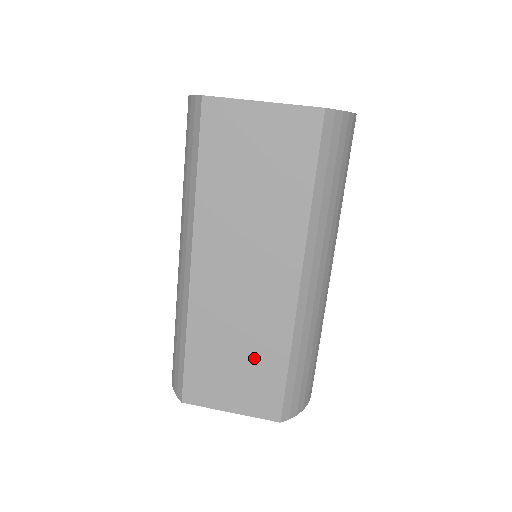
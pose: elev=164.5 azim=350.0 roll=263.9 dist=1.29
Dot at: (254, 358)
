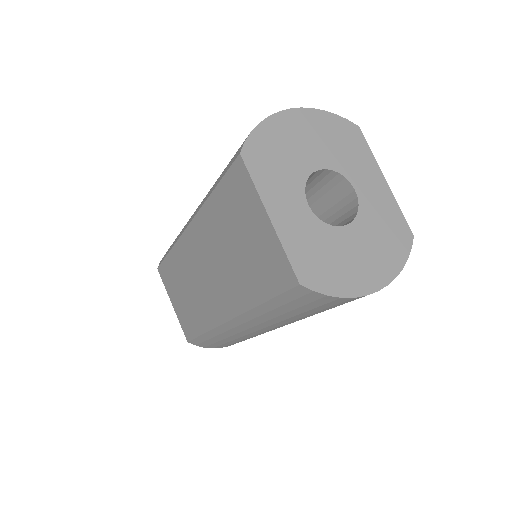
Dot at: (191, 307)
